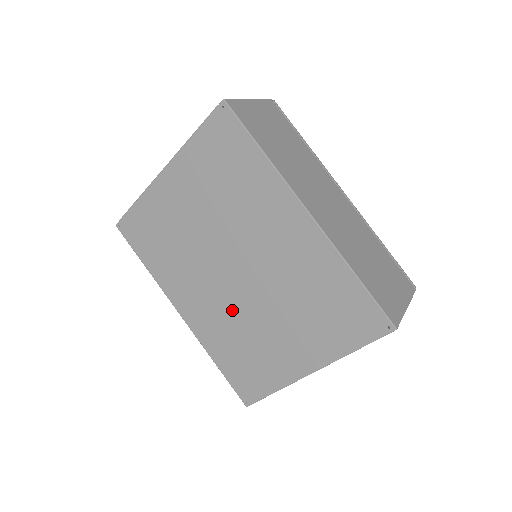
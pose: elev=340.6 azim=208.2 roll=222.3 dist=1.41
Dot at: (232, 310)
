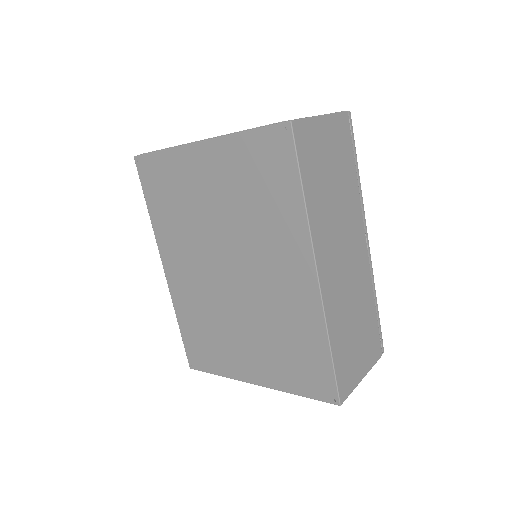
Dot at: (211, 298)
